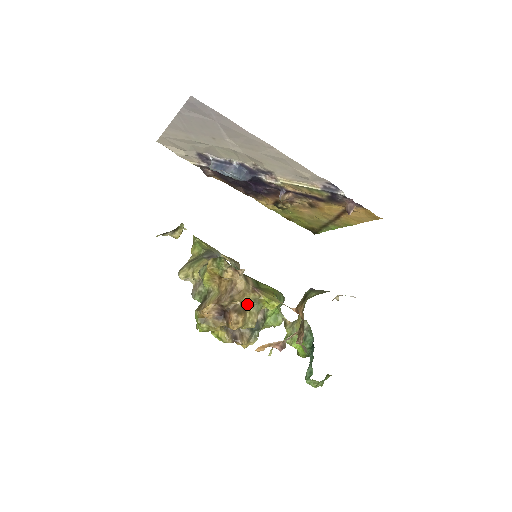
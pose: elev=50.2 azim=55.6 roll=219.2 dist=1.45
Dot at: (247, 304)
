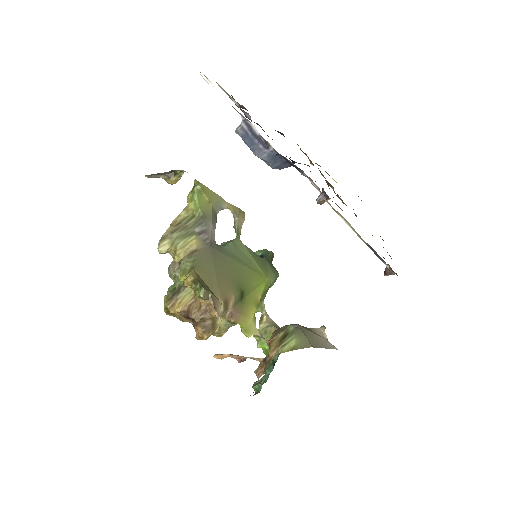
Dot at: (220, 320)
